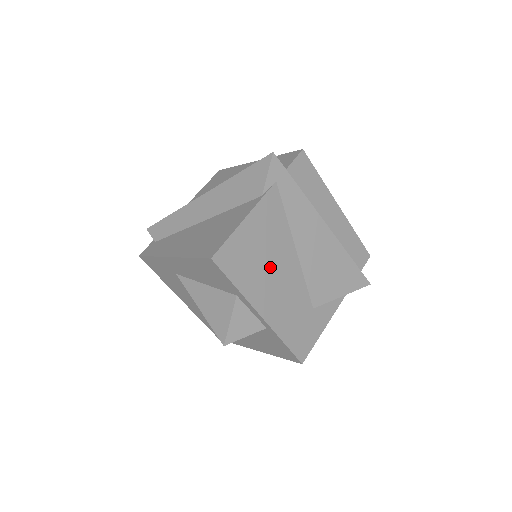
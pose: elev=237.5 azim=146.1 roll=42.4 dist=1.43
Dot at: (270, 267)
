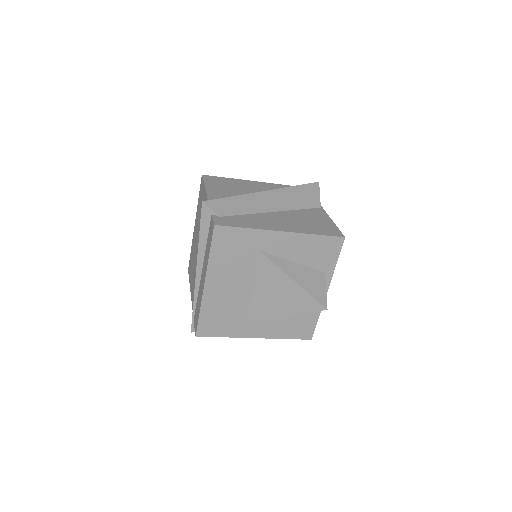
Dot at: occluded
